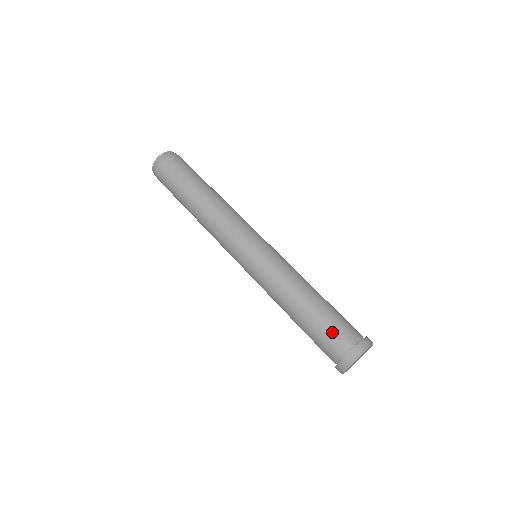
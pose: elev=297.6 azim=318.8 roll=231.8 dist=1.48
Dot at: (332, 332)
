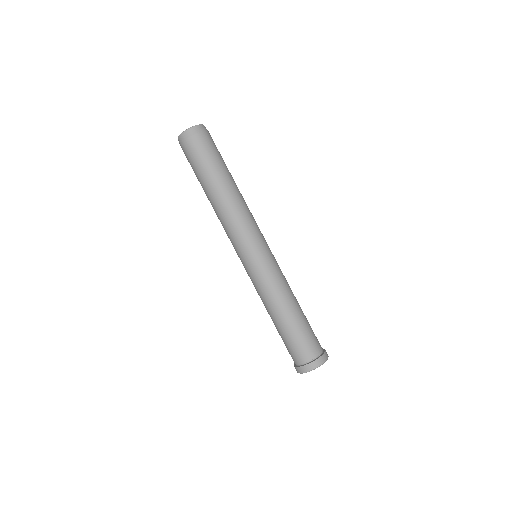
Dot at: (307, 341)
